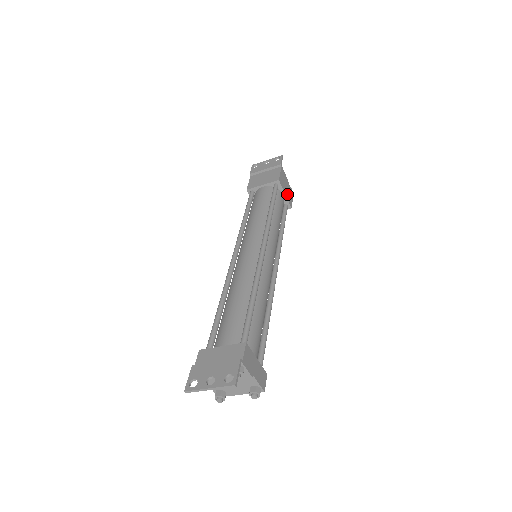
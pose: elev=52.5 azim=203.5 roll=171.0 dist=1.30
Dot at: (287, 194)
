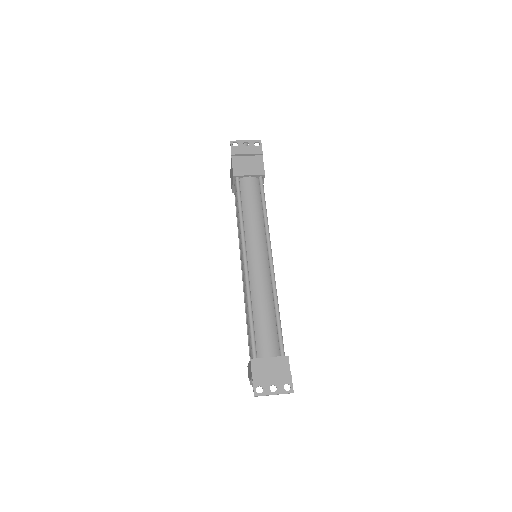
Dot at: occluded
